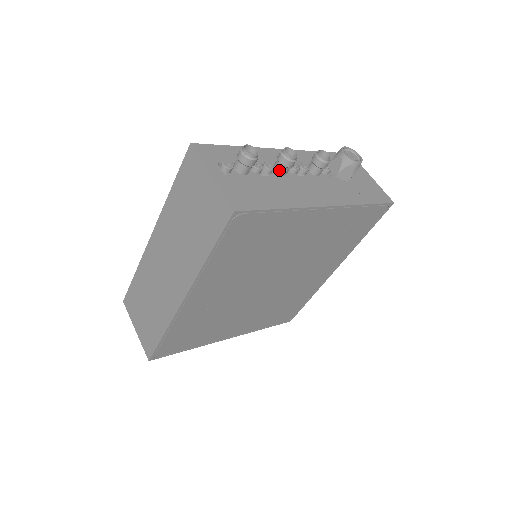
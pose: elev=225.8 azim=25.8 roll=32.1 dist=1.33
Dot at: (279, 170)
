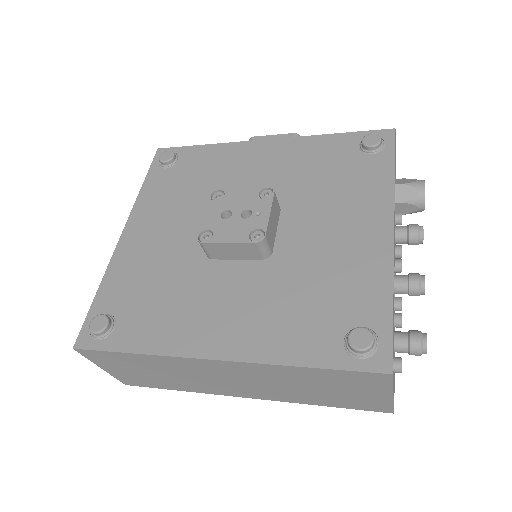
Dot at: occluded
